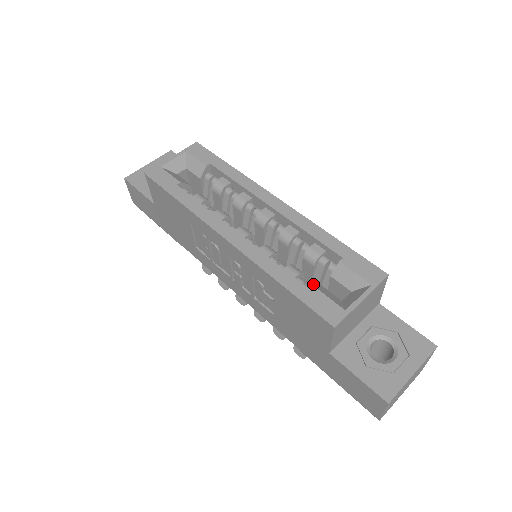
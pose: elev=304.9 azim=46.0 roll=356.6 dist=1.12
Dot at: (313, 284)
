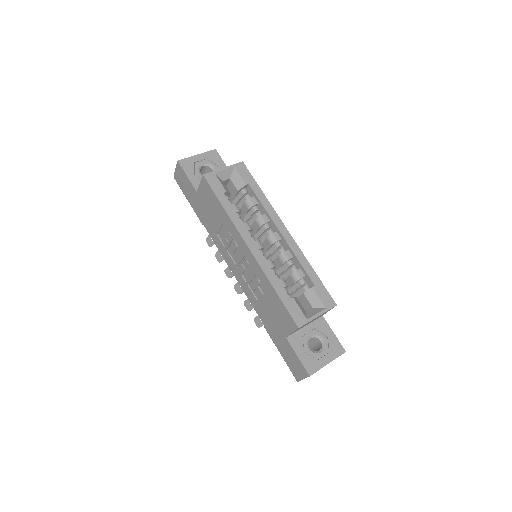
Dot at: (289, 291)
